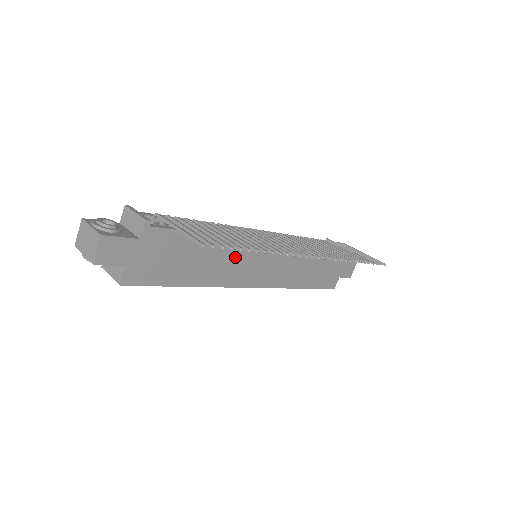
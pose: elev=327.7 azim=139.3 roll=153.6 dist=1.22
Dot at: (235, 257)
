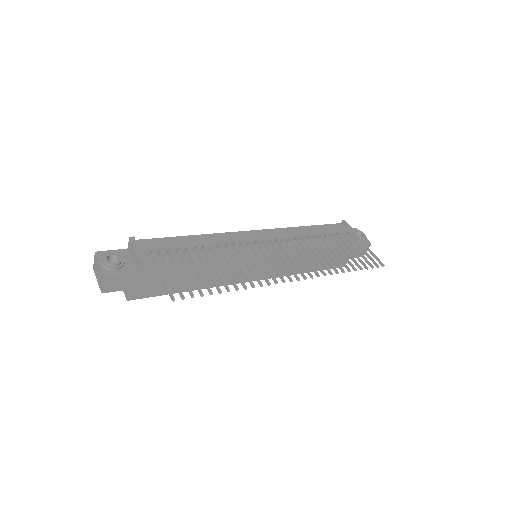
Dot at: occluded
